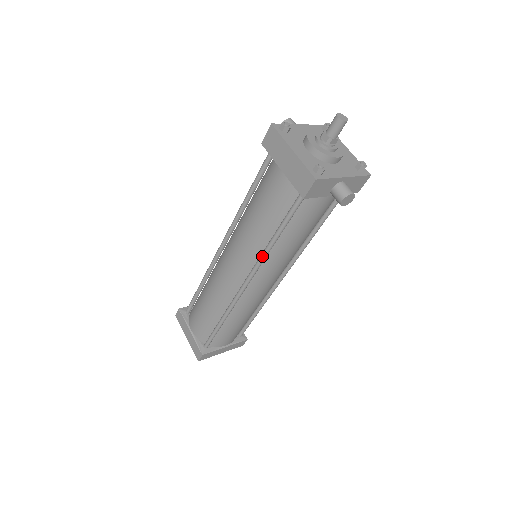
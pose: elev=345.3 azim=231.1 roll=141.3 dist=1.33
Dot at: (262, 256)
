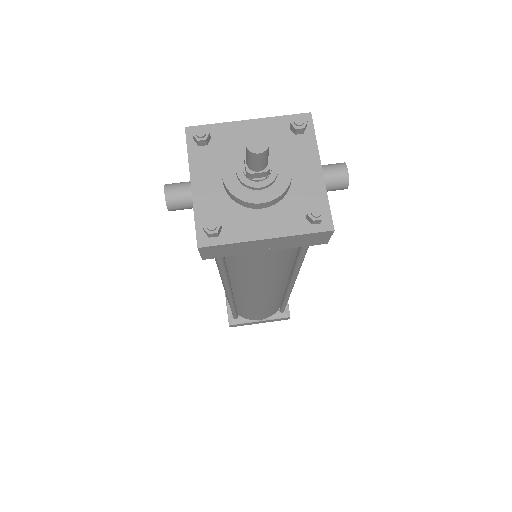
Dot at: (297, 274)
